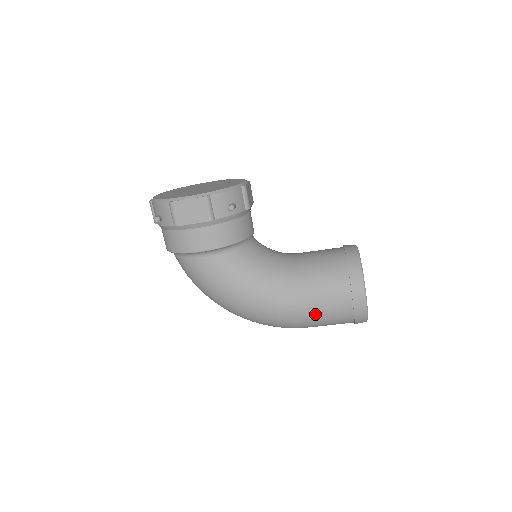
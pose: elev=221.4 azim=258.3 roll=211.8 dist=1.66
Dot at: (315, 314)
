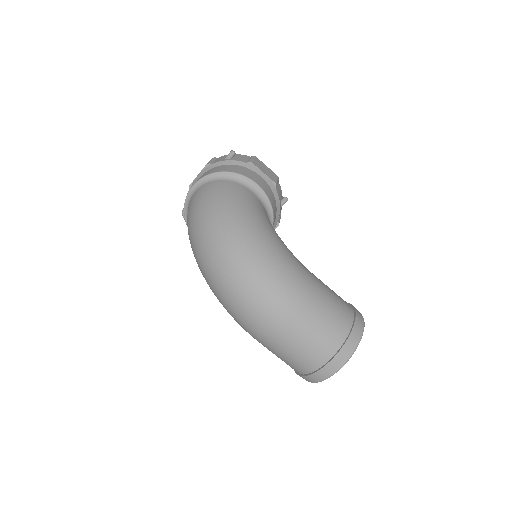
Dot at: (321, 297)
